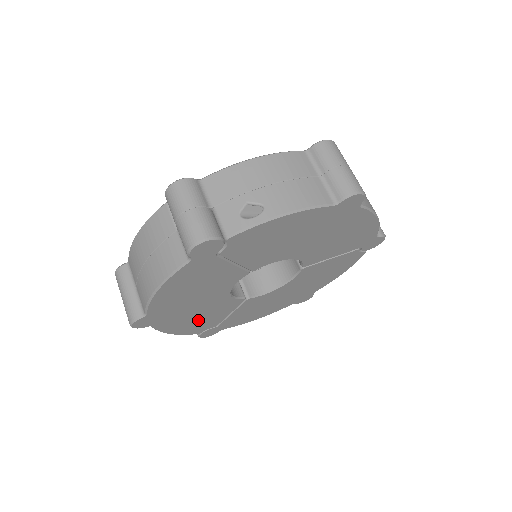
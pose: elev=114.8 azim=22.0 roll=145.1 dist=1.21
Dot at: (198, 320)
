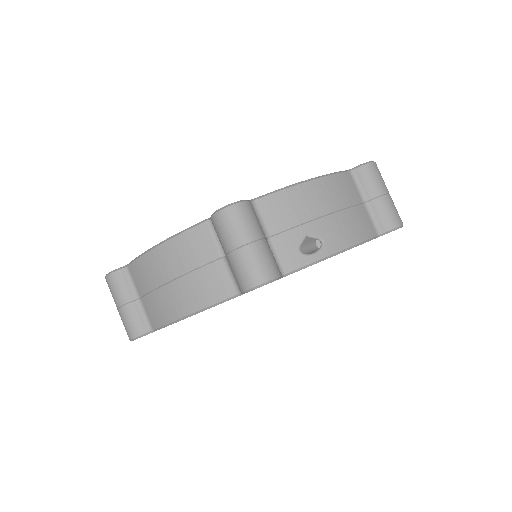
Dot at: occluded
